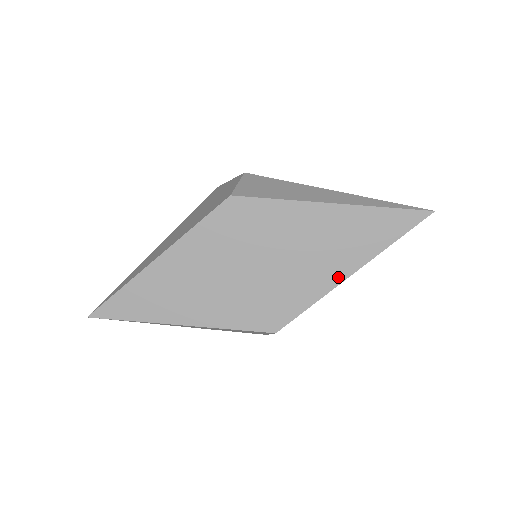
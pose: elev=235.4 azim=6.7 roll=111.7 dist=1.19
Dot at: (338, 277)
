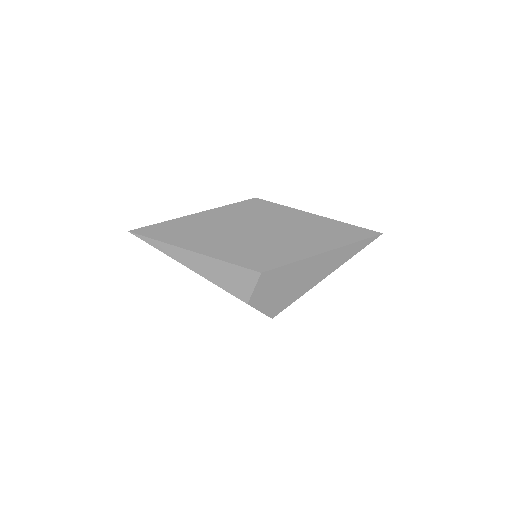
Dot at: (315, 251)
